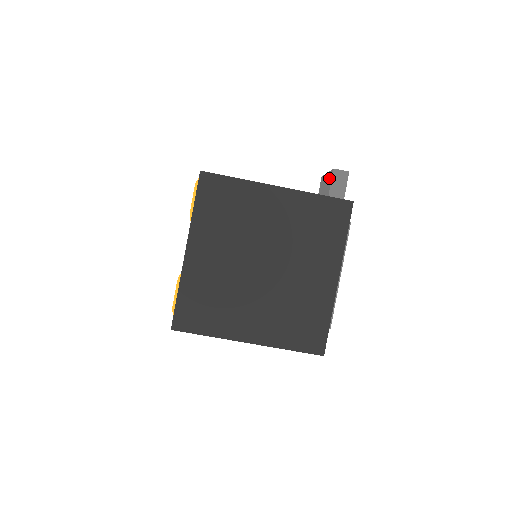
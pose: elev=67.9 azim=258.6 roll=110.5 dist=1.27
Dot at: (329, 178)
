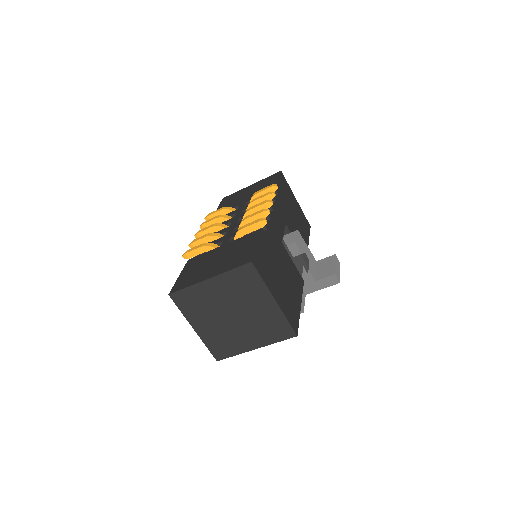
Dot at: (330, 271)
